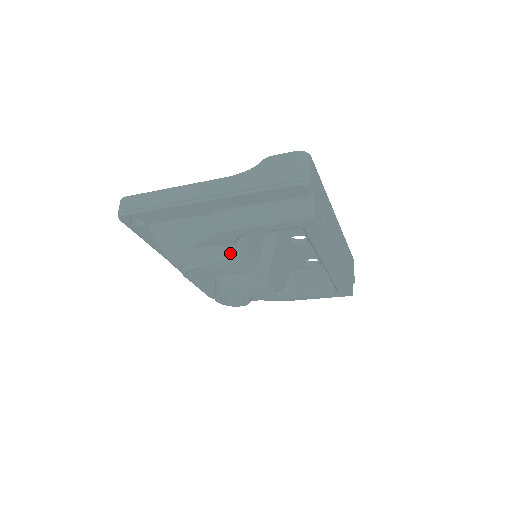
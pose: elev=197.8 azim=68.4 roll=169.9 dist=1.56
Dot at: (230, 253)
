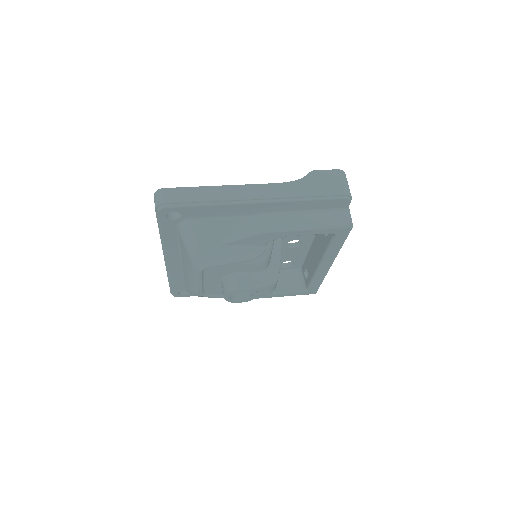
Dot at: (261, 252)
